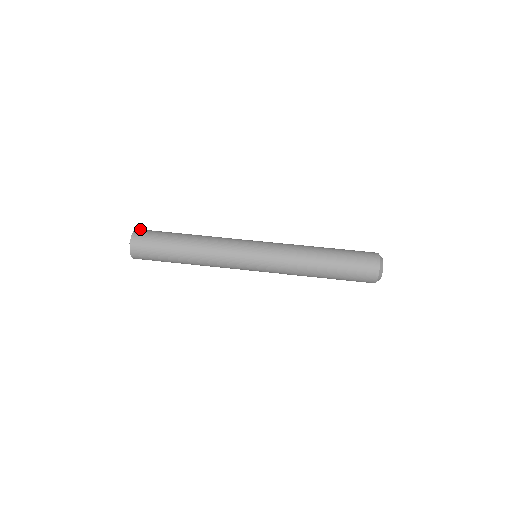
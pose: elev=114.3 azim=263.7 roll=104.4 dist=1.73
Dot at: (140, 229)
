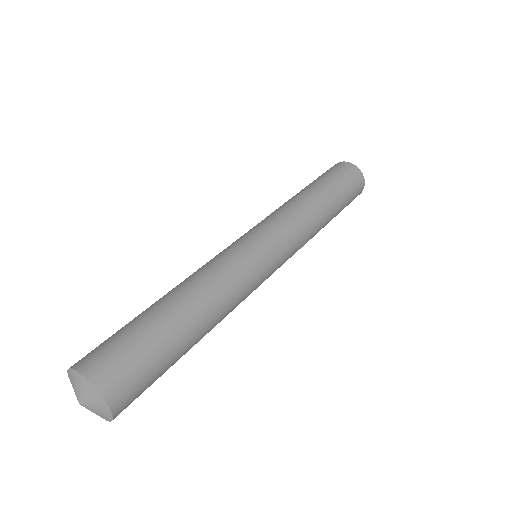
Dot at: occluded
